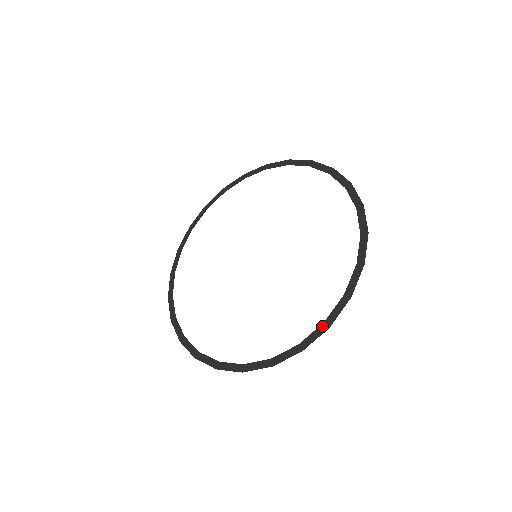
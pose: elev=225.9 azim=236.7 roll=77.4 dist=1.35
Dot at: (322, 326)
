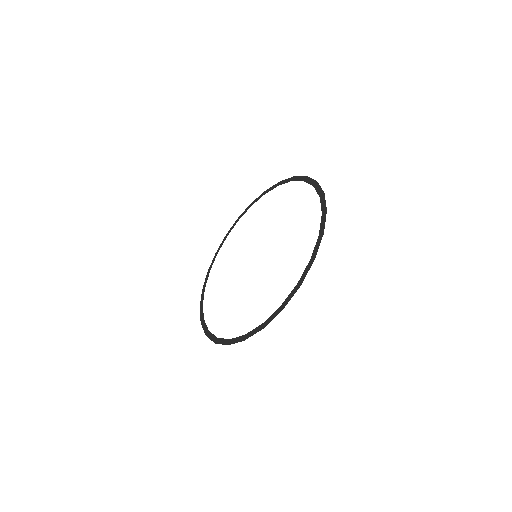
Dot at: (260, 326)
